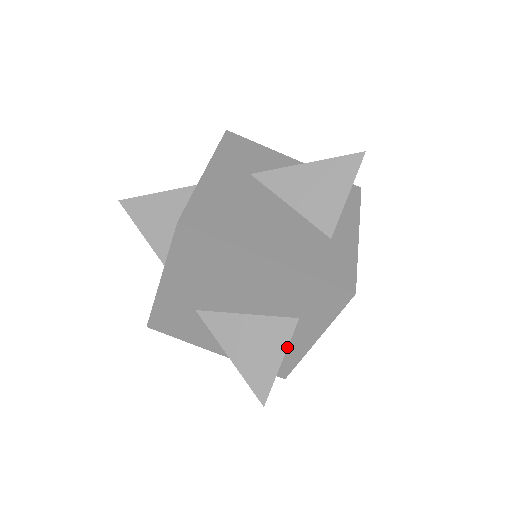
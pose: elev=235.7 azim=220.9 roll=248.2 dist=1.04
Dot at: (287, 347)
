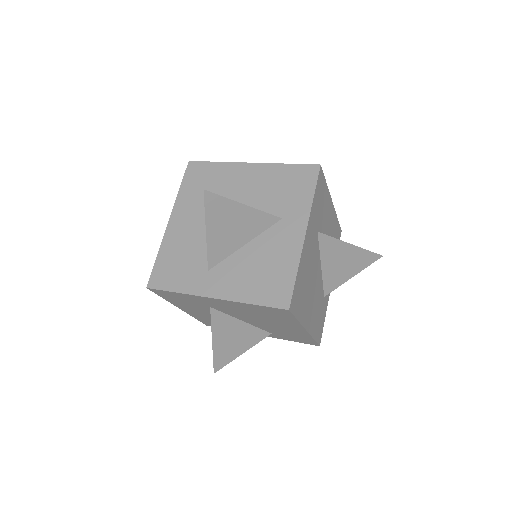
Dot at: occluded
